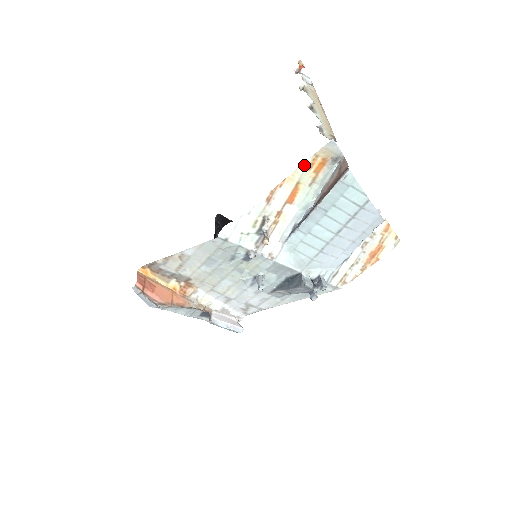
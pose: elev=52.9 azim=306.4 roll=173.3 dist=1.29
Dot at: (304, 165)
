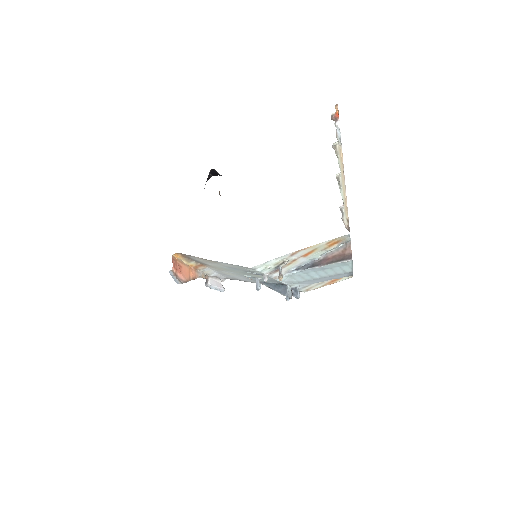
Dot at: (325, 242)
